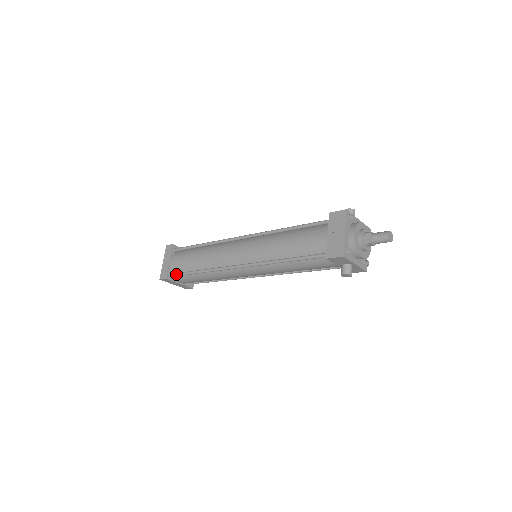
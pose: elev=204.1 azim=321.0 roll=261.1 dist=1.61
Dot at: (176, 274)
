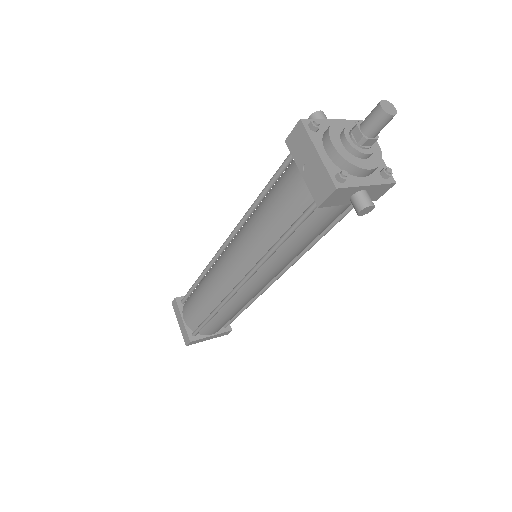
Dot at: (196, 330)
